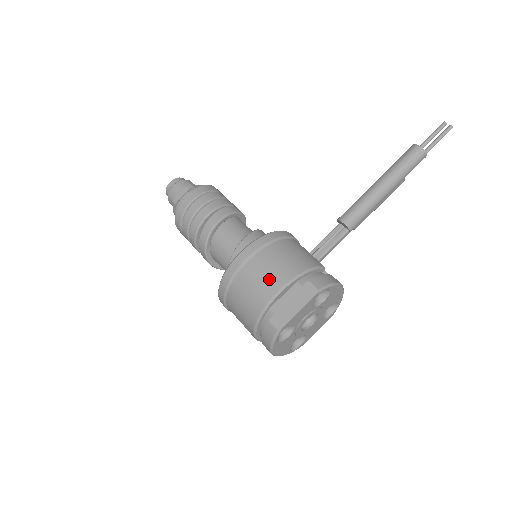
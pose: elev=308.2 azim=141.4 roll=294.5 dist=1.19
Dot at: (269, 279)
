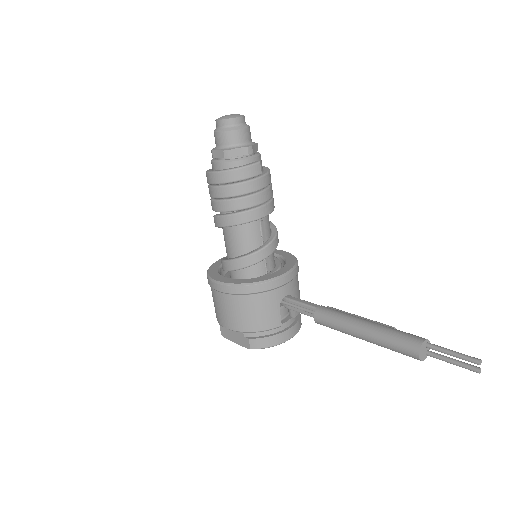
Dot at: (224, 316)
